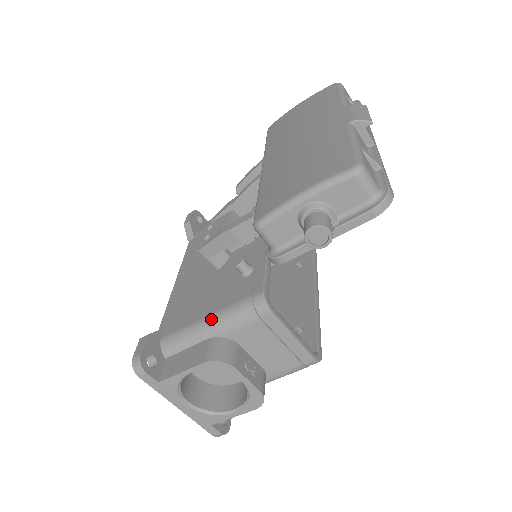
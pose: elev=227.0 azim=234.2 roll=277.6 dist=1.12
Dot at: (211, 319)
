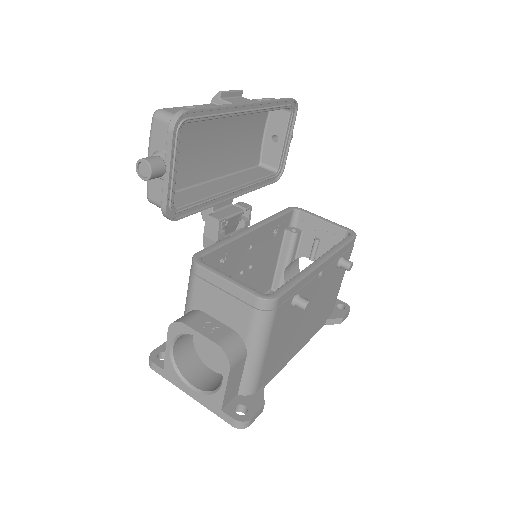
Dot at: occluded
